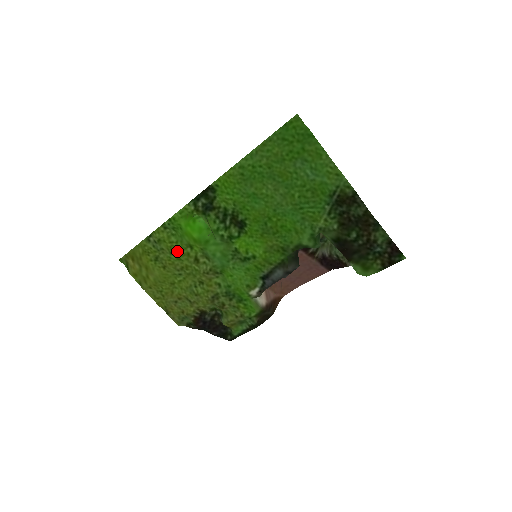
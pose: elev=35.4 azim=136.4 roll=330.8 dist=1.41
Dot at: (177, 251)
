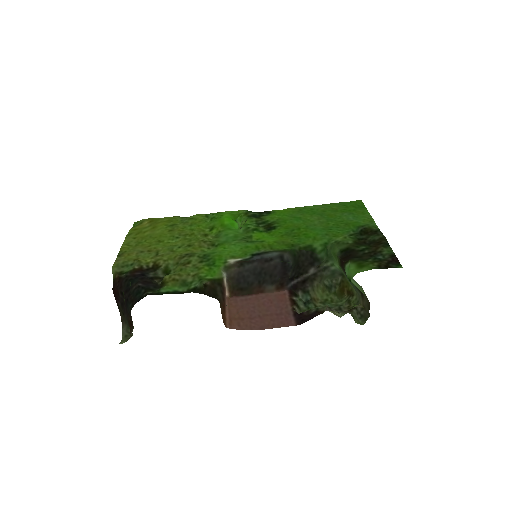
Dot at: (198, 226)
